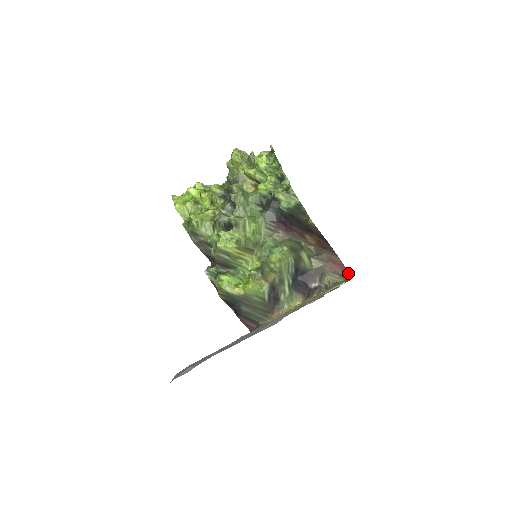
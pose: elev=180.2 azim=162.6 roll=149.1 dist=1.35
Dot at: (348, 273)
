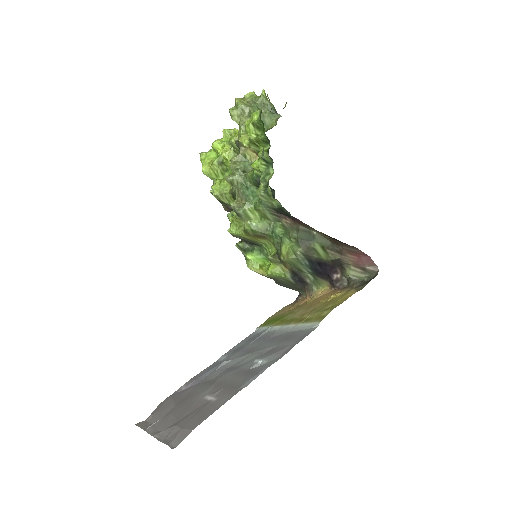
Dot at: (375, 266)
